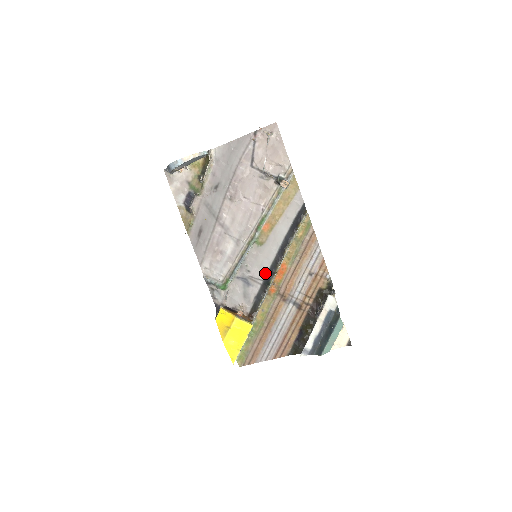
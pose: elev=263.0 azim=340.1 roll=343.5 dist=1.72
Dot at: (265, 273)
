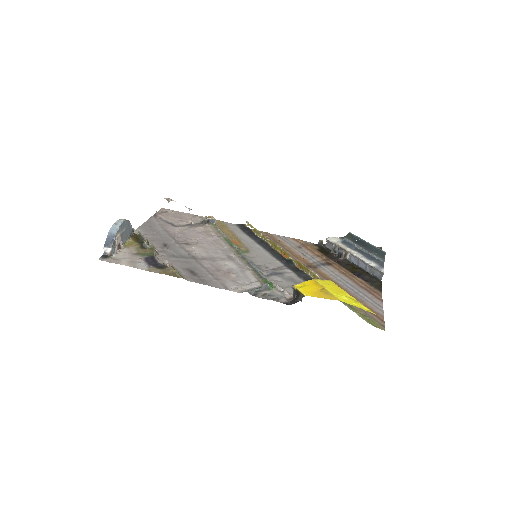
Dot at: (278, 262)
